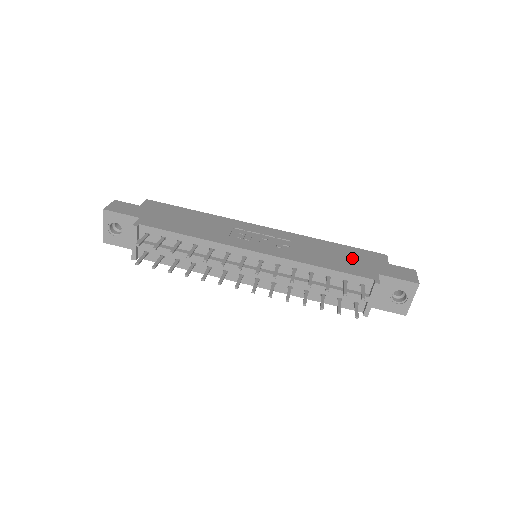
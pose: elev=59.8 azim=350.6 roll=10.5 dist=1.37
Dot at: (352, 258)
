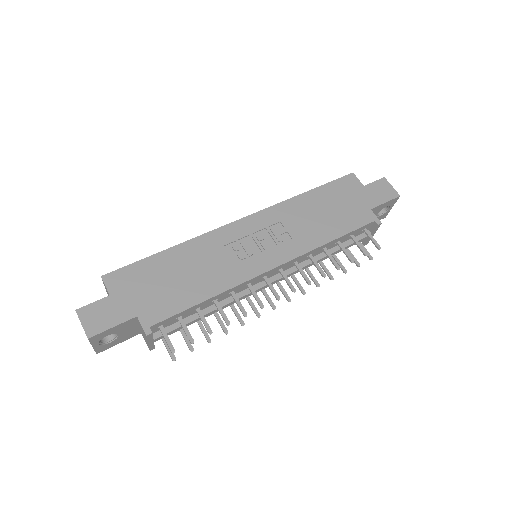
Dot at: (339, 204)
